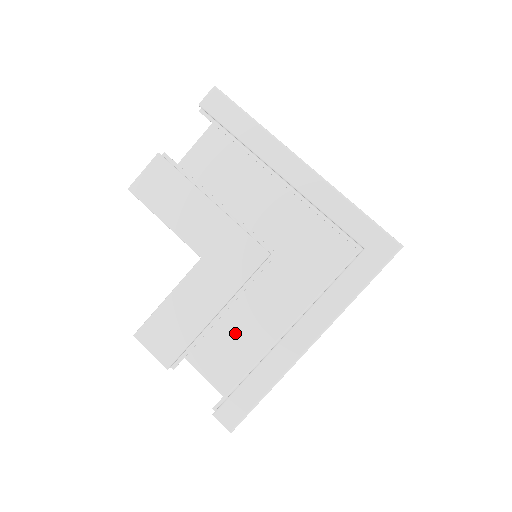
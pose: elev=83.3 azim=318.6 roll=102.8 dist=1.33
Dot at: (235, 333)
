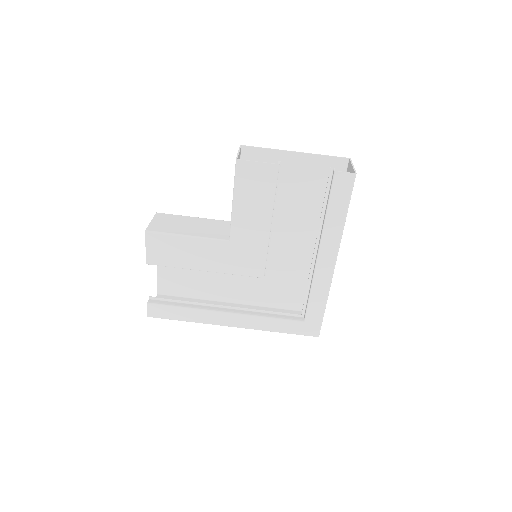
Dot at: occluded
